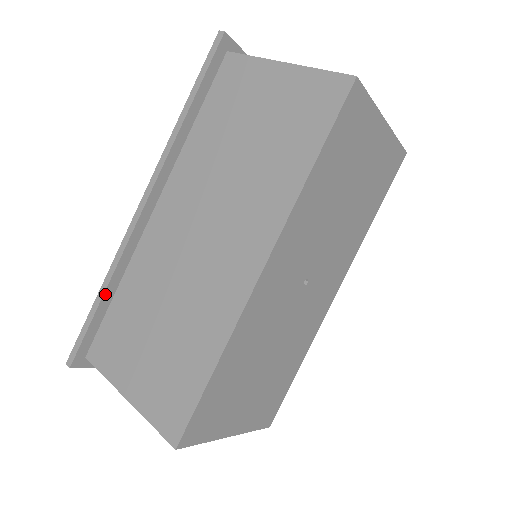
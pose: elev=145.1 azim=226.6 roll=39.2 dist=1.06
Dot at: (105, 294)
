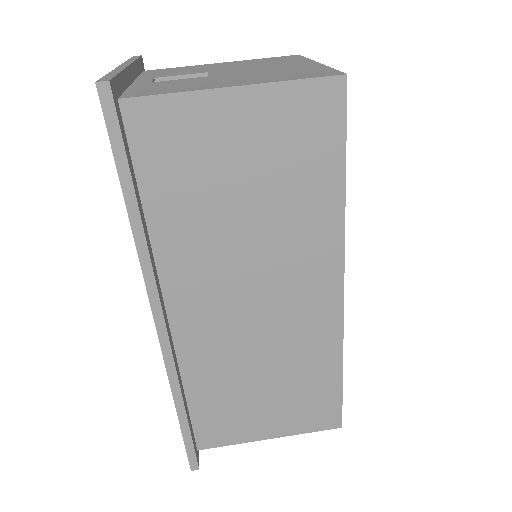
Dot at: (185, 409)
